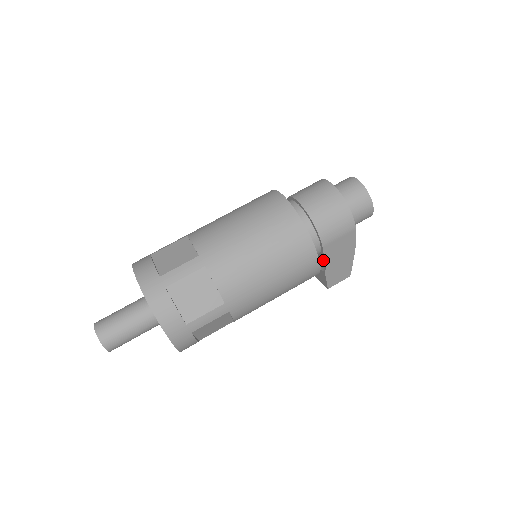
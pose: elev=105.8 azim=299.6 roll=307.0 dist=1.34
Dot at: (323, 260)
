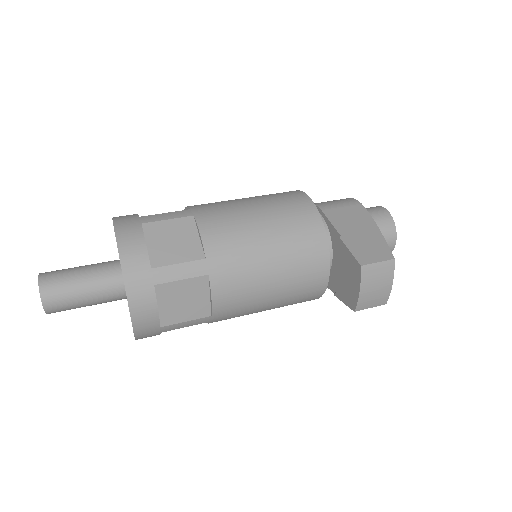
Dot at: (333, 230)
